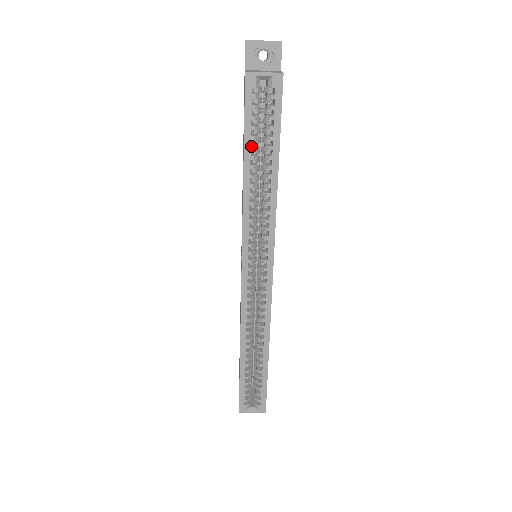
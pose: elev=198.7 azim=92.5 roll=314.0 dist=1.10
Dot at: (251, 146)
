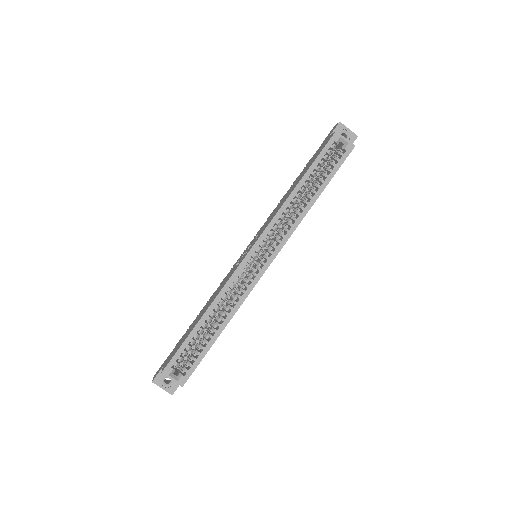
Dot at: (313, 172)
